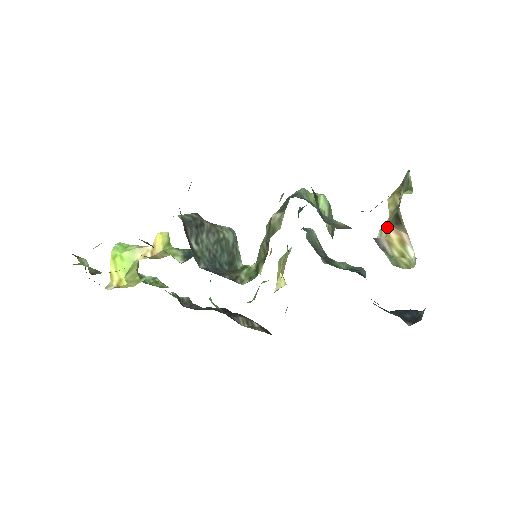
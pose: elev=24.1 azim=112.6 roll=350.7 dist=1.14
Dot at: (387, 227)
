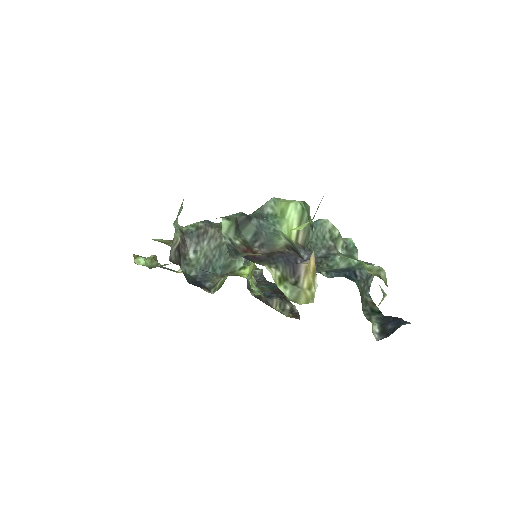
Dot at: (313, 251)
